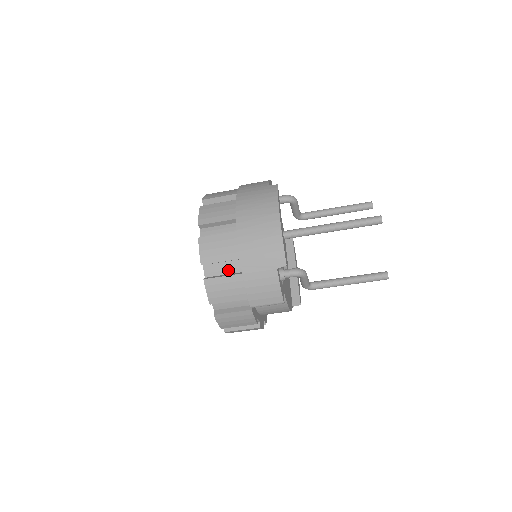
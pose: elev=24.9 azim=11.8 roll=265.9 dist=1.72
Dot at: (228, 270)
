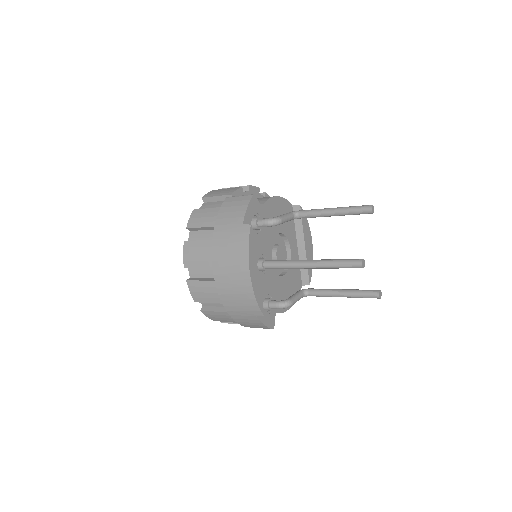
Dot at: (219, 304)
